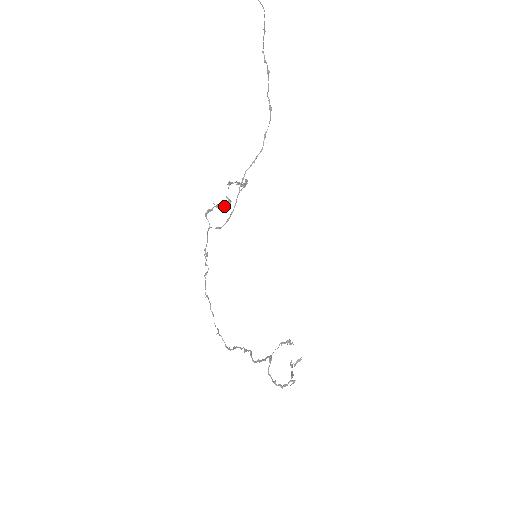
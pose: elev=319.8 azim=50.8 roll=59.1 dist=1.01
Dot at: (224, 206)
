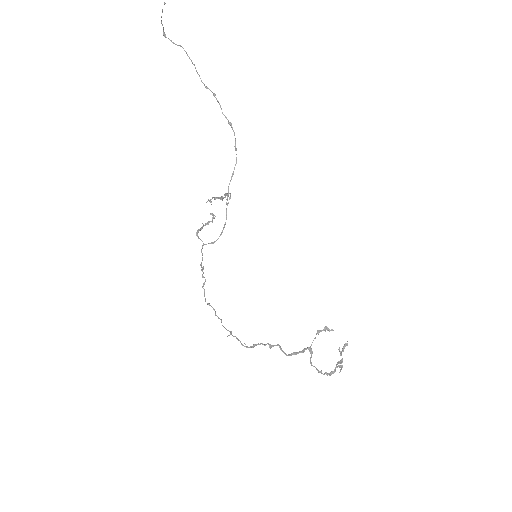
Dot at: (212, 222)
